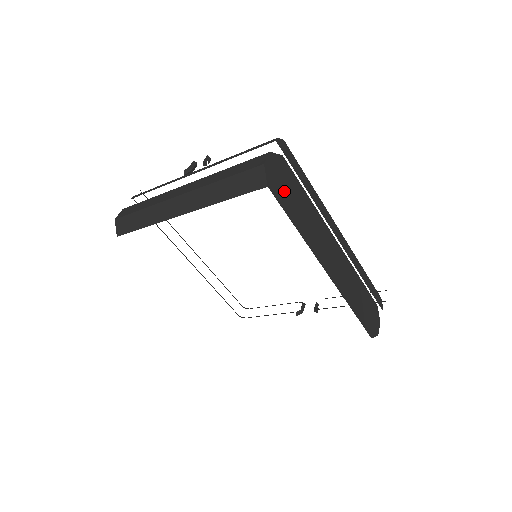
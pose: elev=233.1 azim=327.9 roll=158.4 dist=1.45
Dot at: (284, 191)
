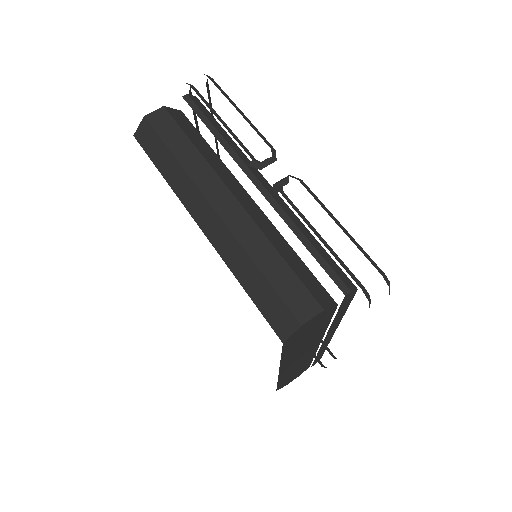
Dot at: (301, 336)
